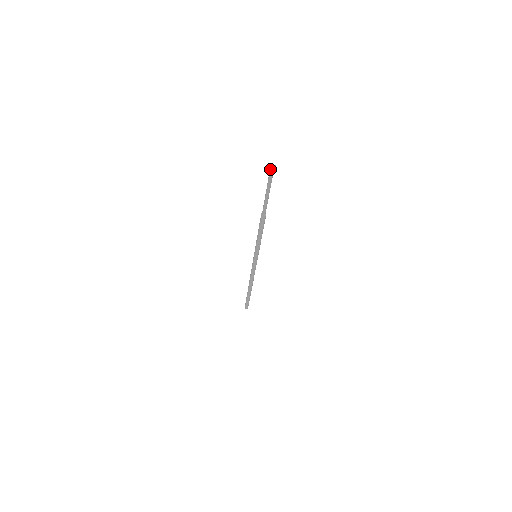
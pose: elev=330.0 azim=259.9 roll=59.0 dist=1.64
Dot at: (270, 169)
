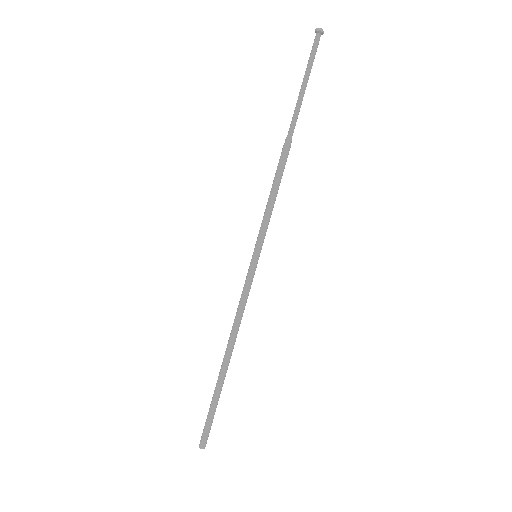
Dot at: (316, 35)
